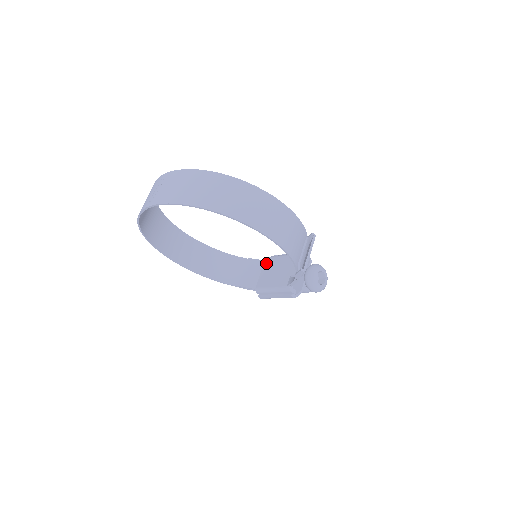
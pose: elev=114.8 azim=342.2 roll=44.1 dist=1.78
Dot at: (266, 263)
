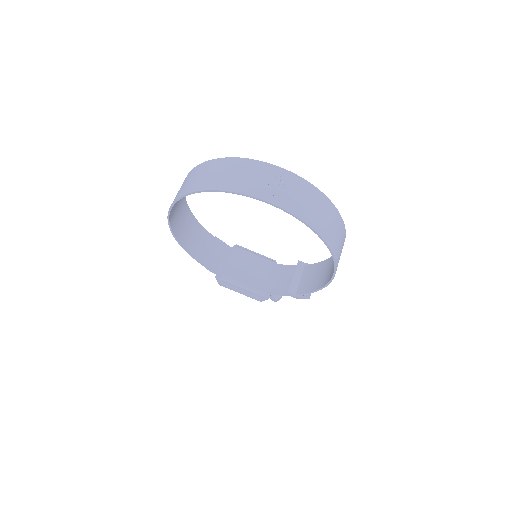
Dot at: (236, 253)
